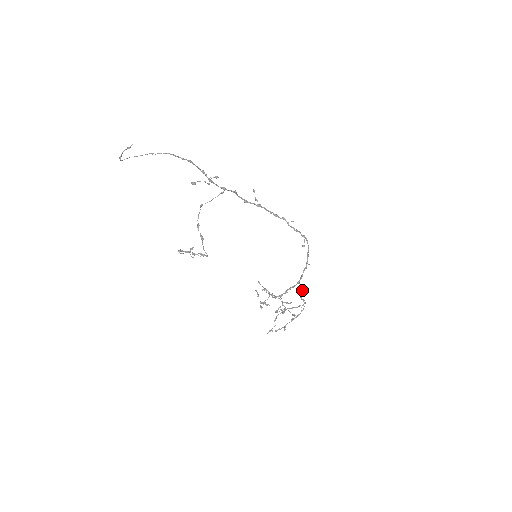
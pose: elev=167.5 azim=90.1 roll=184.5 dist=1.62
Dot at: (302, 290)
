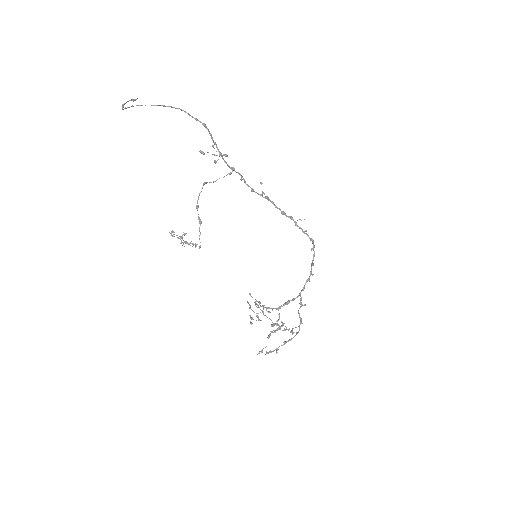
Dot at: (301, 306)
